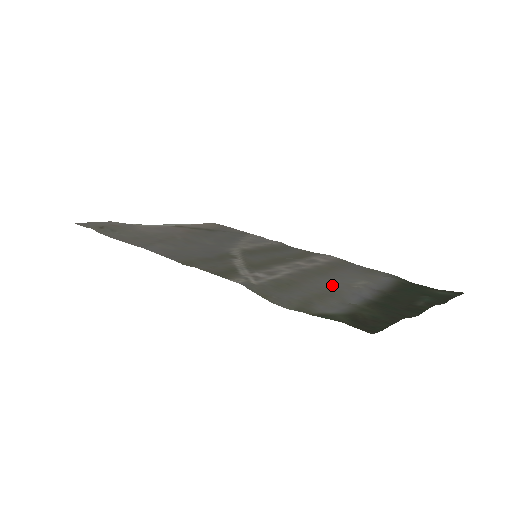
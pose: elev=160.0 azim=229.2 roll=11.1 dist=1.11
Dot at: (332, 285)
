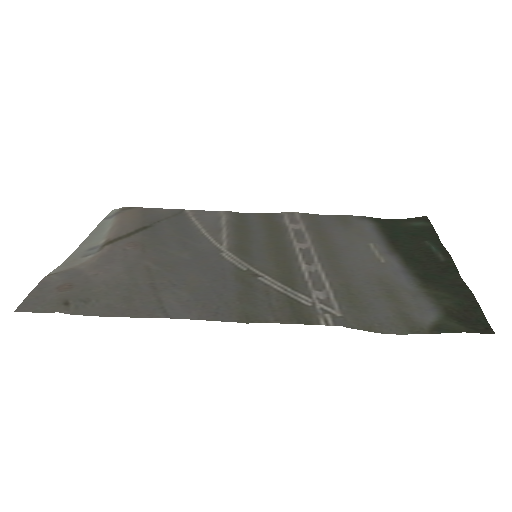
Dot at: (368, 269)
